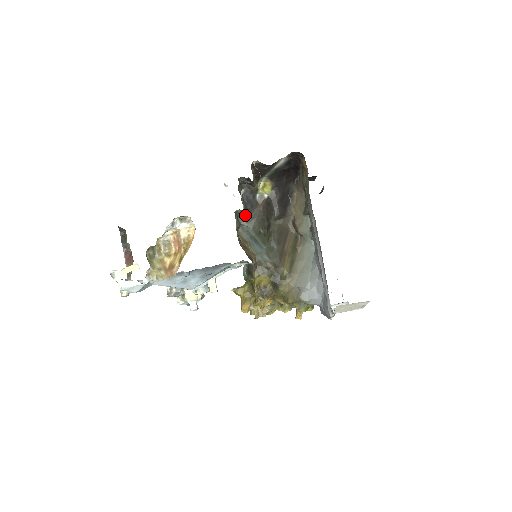
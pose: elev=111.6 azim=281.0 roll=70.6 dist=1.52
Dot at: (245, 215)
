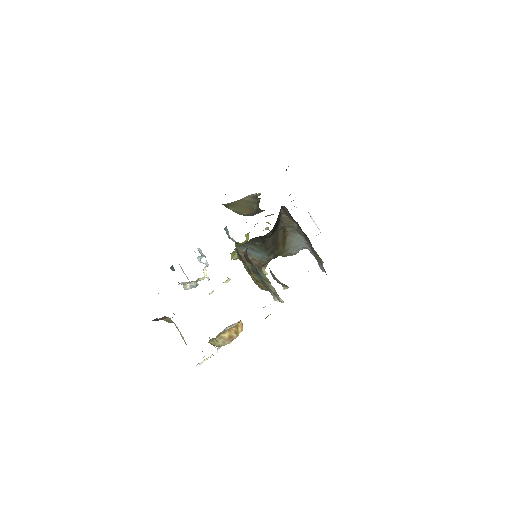
Dot at: (272, 293)
